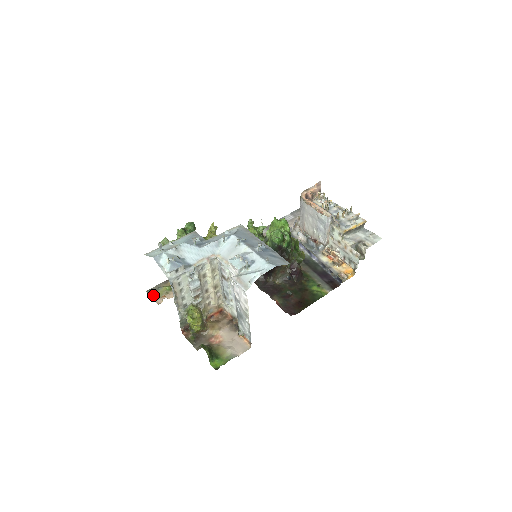
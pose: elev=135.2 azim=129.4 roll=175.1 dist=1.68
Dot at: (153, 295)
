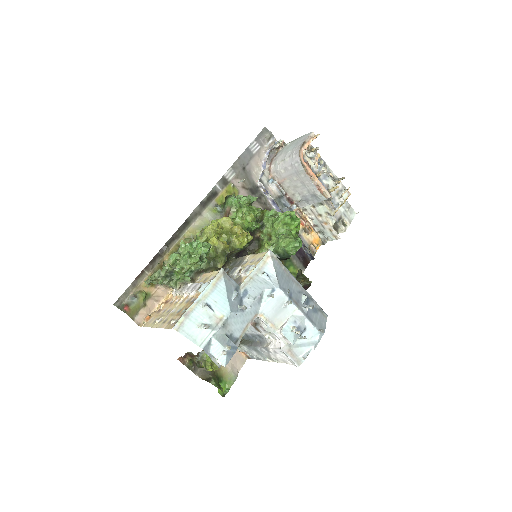
Dot at: (129, 314)
